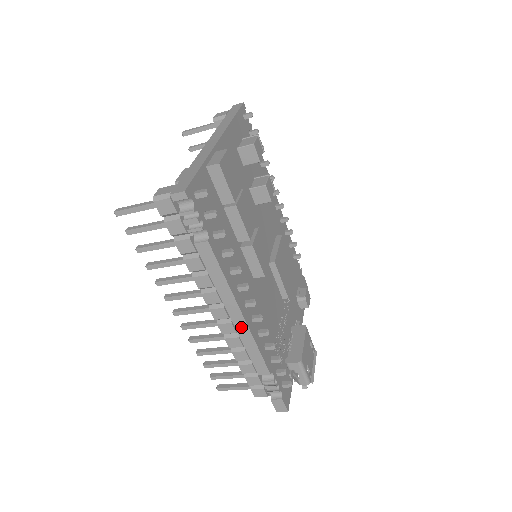
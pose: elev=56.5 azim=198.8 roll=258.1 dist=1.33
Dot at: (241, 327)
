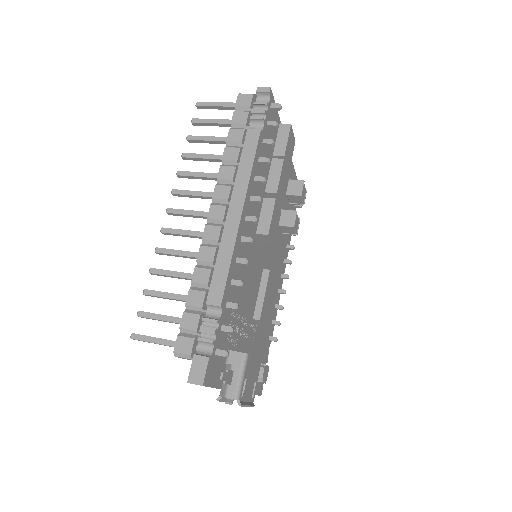
Dot at: (231, 228)
